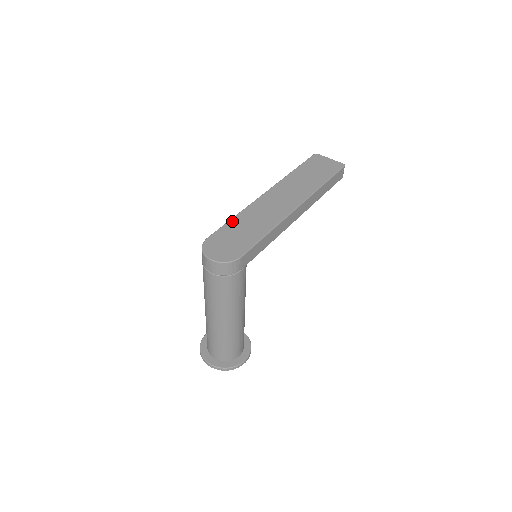
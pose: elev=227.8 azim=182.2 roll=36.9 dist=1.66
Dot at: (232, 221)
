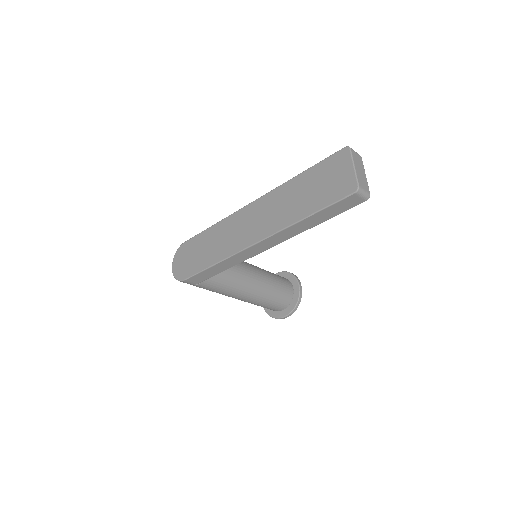
Dot at: (206, 232)
